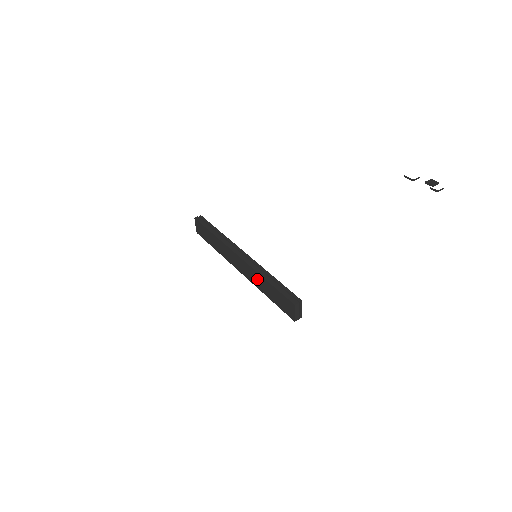
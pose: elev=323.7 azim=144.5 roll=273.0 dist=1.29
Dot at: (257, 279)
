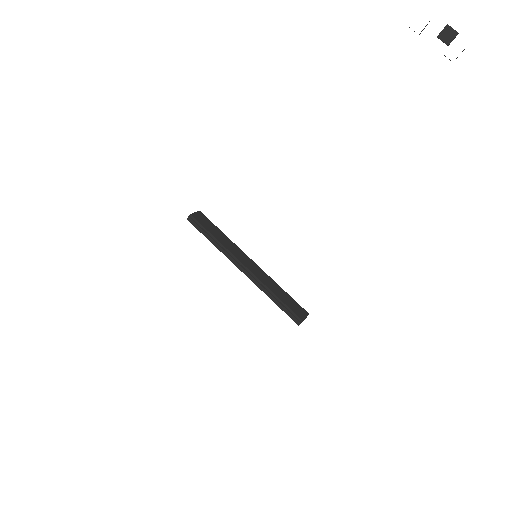
Dot at: occluded
